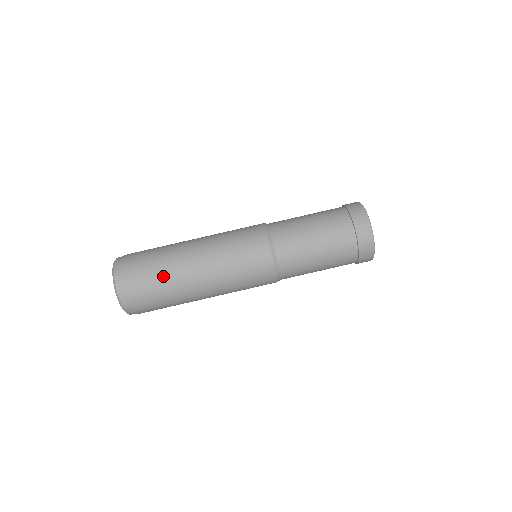
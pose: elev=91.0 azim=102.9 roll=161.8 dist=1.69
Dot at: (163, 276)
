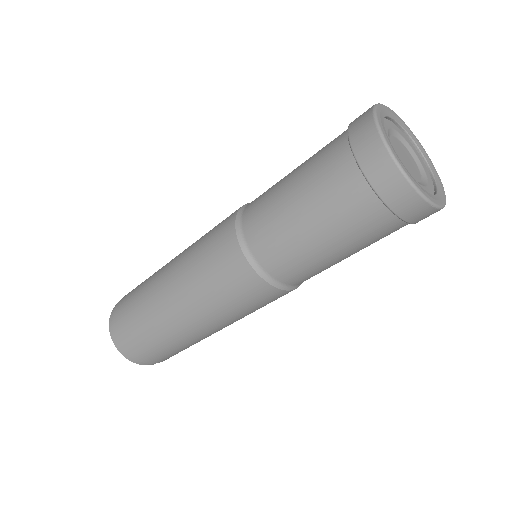
Dot at: occluded
